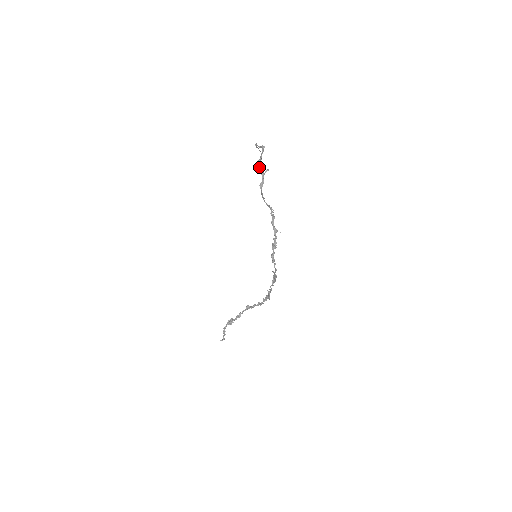
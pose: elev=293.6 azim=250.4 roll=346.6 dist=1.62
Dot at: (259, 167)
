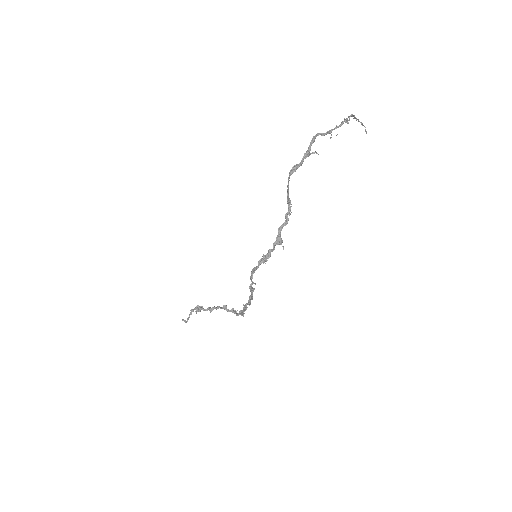
Dot at: (311, 142)
